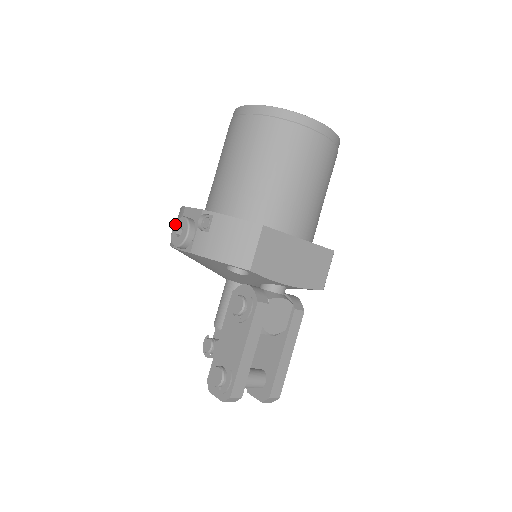
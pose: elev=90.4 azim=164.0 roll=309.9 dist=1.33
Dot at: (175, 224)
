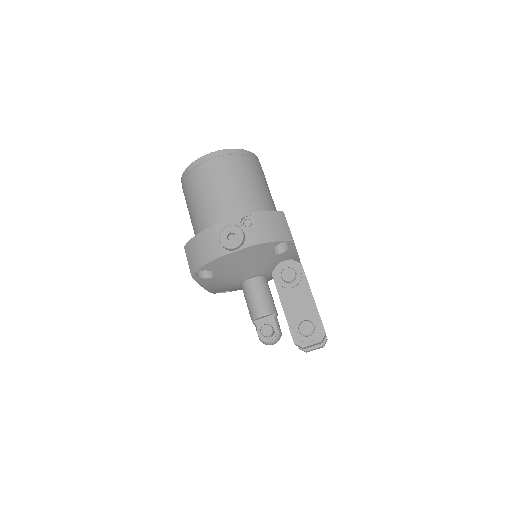
Dot at: (221, 235)
